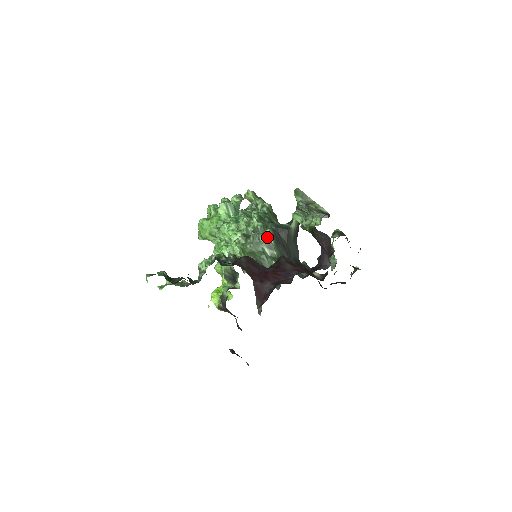
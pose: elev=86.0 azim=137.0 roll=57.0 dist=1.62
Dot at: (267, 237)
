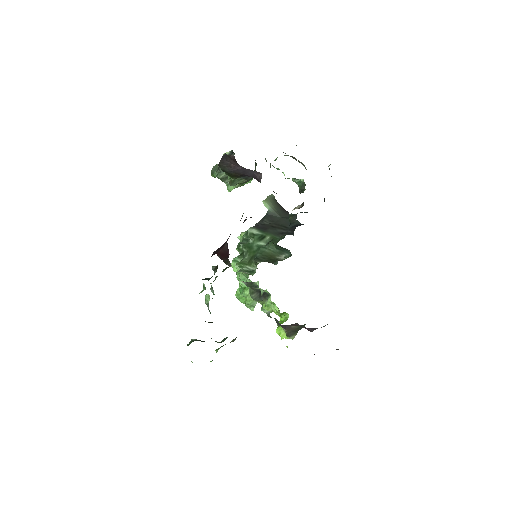
Dot at: (252, 235)
